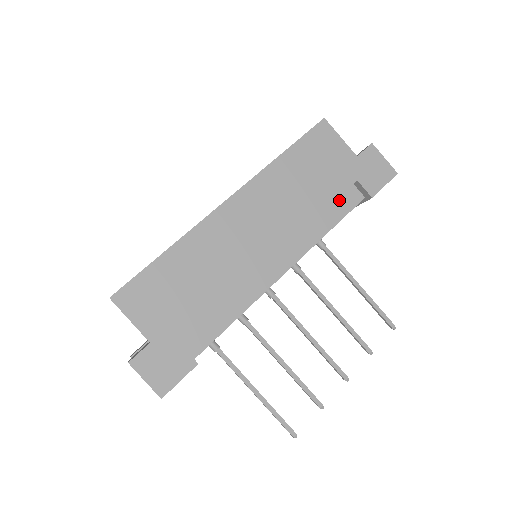
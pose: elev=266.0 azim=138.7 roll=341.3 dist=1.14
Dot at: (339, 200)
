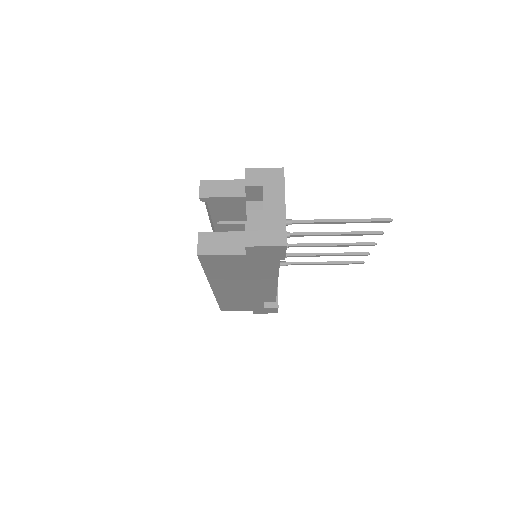
Dot at: occluded
